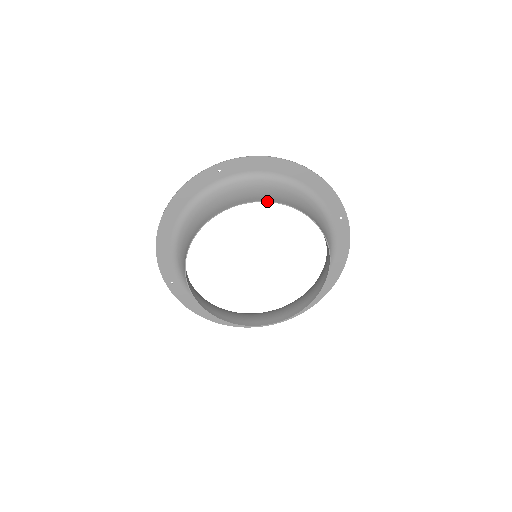
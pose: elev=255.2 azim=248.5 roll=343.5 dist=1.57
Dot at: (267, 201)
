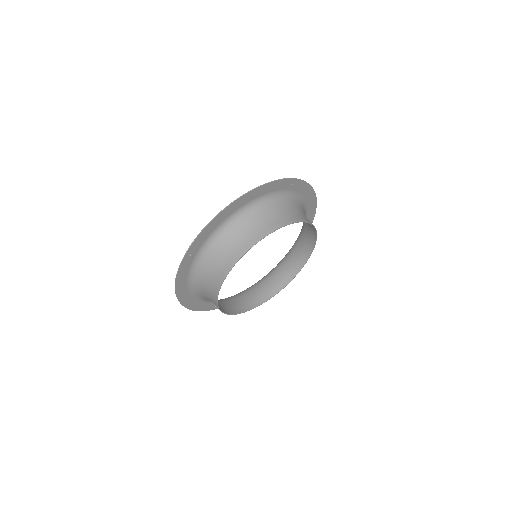
Dot at: (245, 253)
